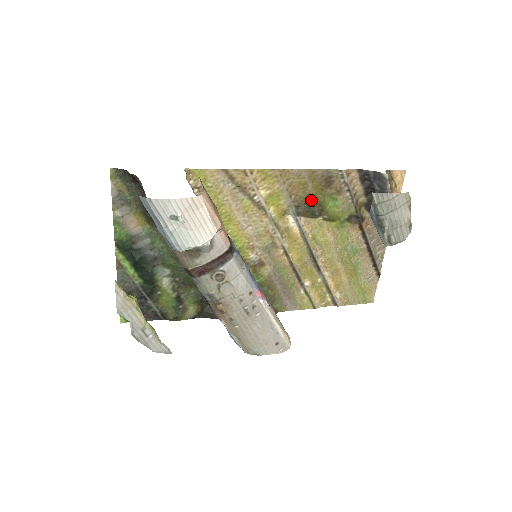
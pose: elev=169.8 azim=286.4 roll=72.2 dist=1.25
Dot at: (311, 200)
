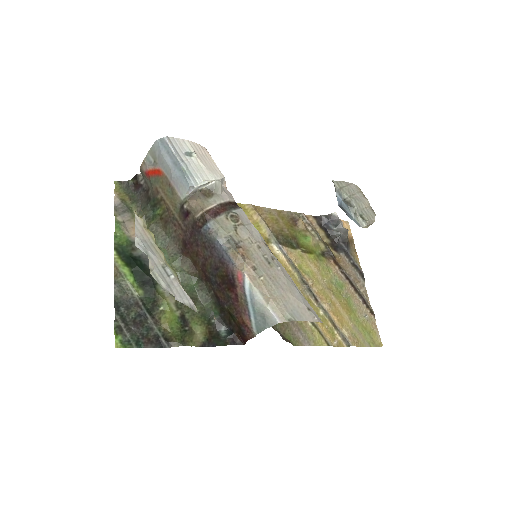
Dot at: (286, 234)
